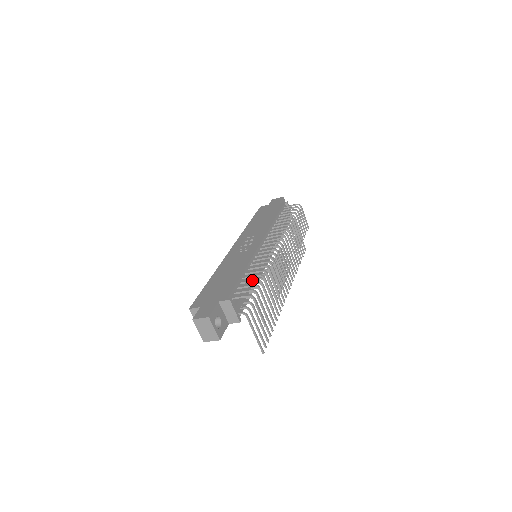
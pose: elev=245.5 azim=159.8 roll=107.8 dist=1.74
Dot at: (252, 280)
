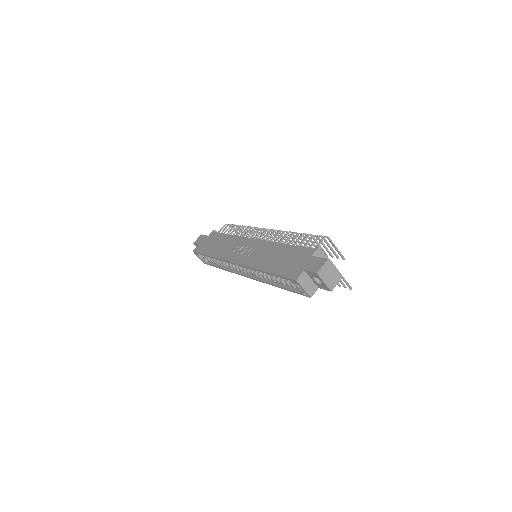
Dot at: (304, 238)
